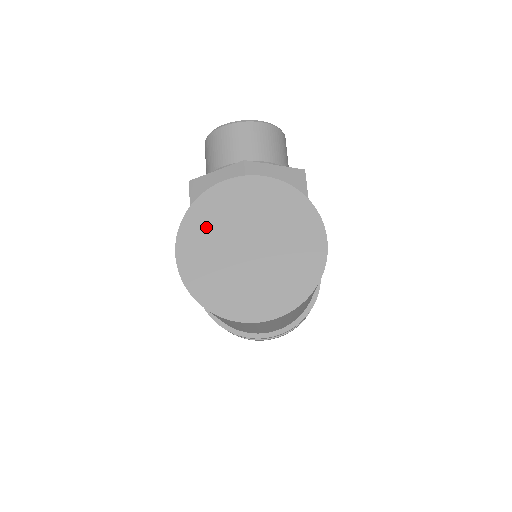
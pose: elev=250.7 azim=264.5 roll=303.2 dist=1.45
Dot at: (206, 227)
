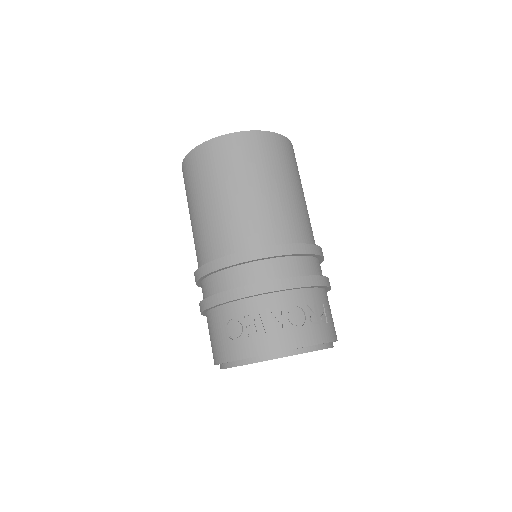
Dot at: occluded
